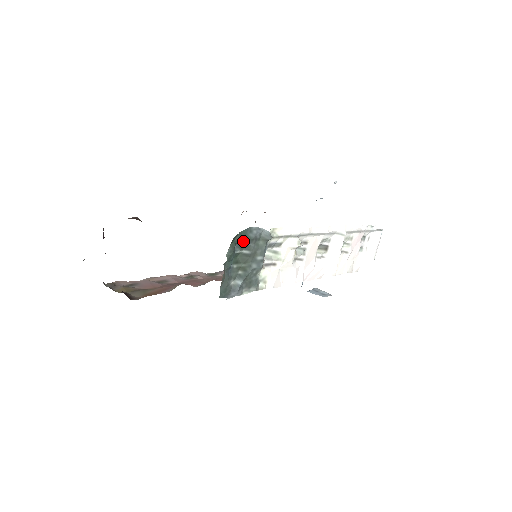
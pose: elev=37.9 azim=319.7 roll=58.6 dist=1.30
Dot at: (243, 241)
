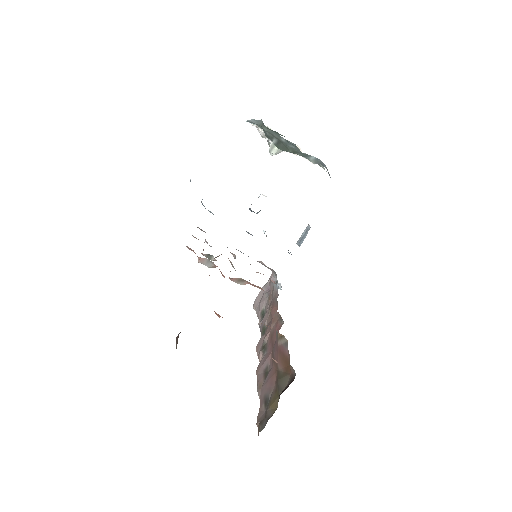
Dot at: occluded
